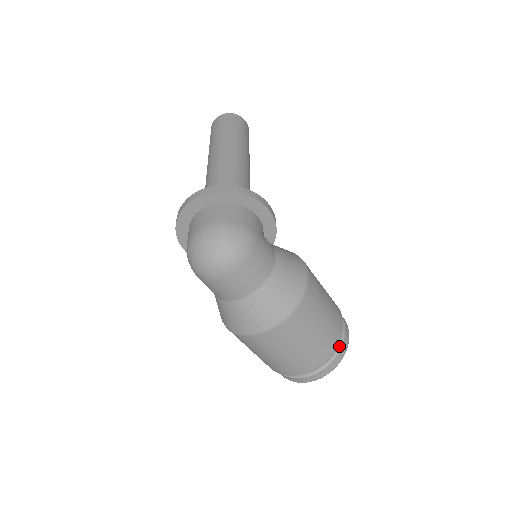
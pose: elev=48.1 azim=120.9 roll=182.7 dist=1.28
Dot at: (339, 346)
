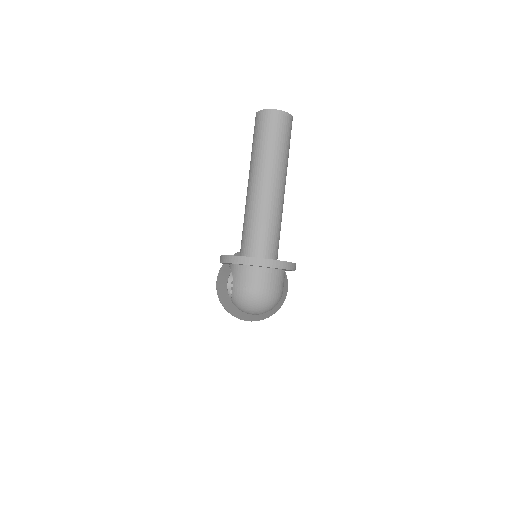
Dot at: occluded
